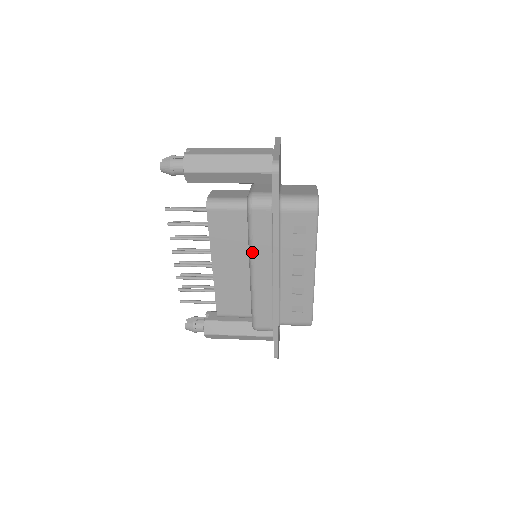
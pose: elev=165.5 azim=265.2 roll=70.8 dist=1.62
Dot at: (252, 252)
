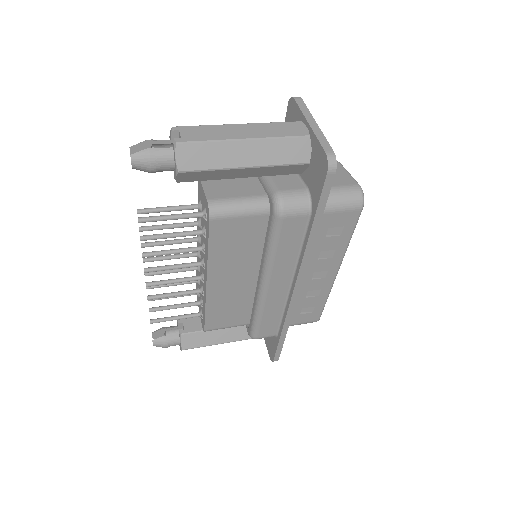
Dot at: (270, 265)
